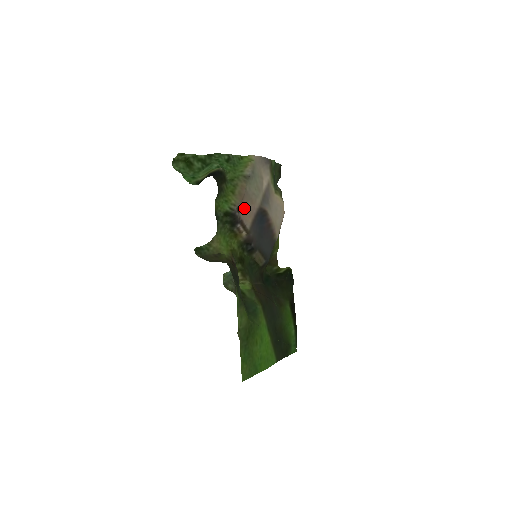
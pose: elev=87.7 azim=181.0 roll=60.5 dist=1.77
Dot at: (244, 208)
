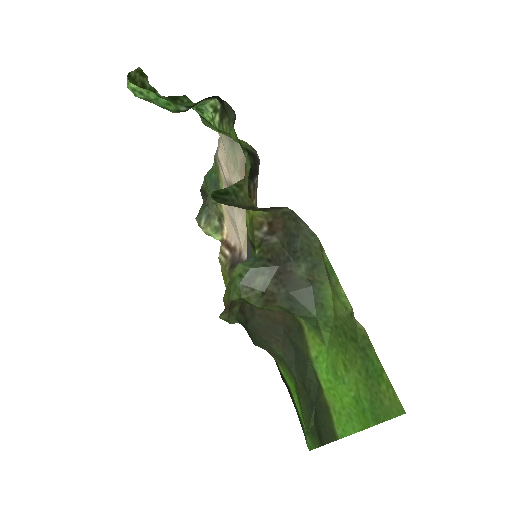
Dot at: occluded
